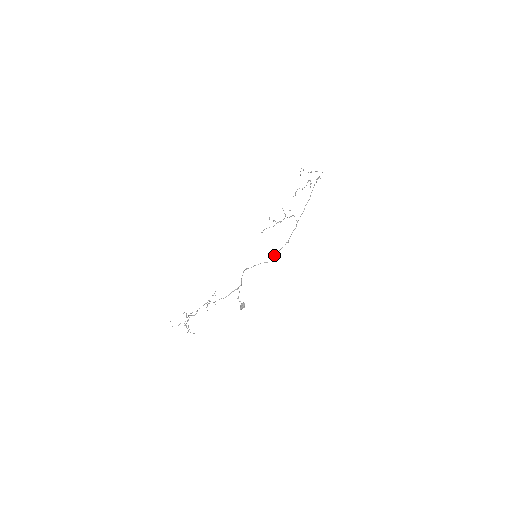
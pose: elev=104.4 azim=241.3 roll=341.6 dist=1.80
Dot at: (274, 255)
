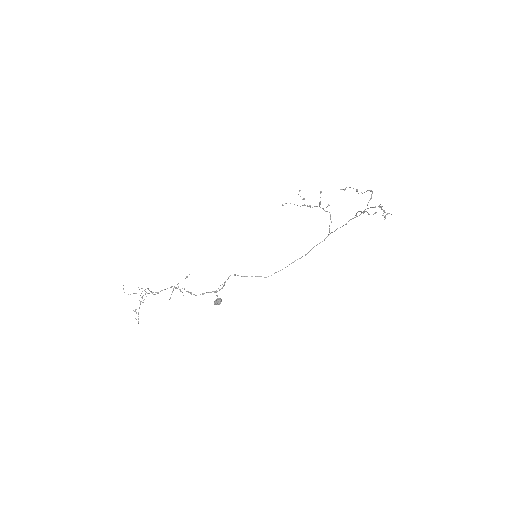
Dot at: (278, 271)
